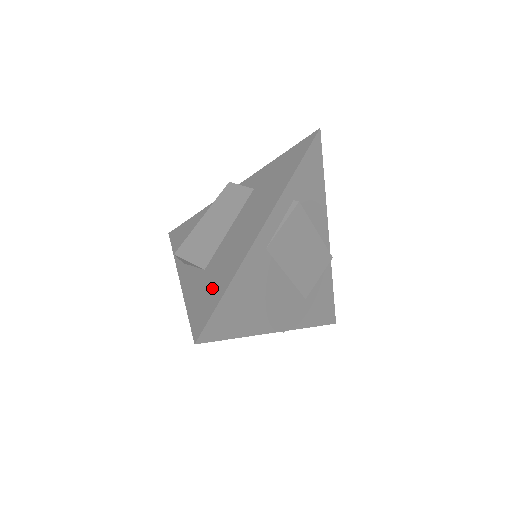
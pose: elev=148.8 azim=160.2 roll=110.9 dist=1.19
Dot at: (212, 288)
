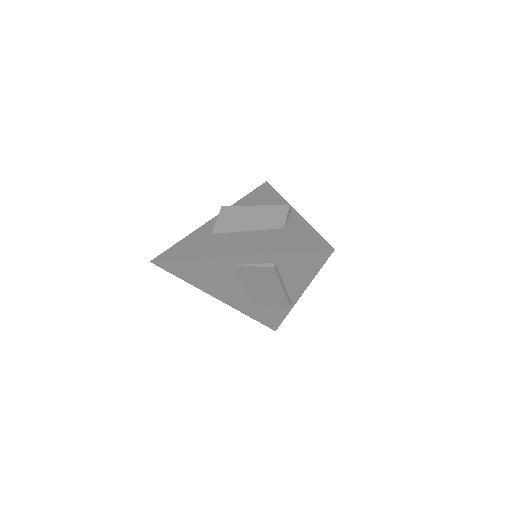
Dot at: (191, 249)
